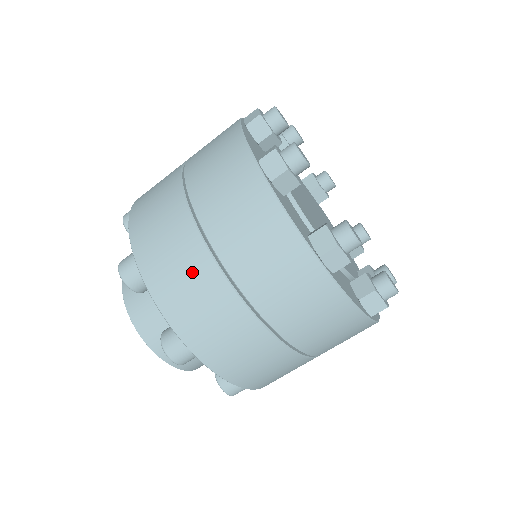
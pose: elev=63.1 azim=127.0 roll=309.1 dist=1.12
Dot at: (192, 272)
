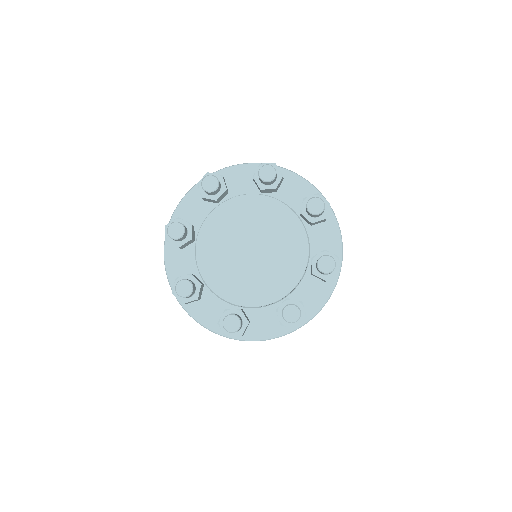
Dot at: occluded
